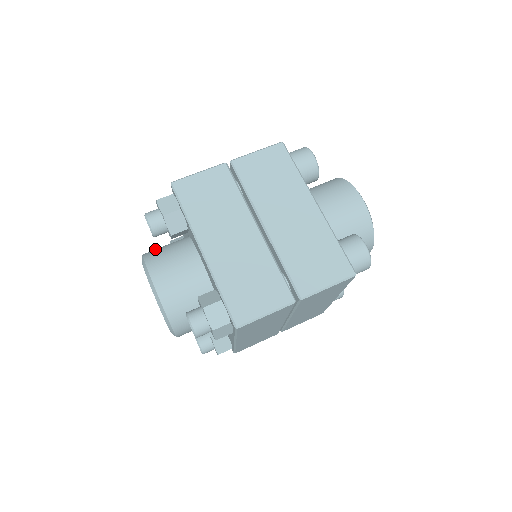
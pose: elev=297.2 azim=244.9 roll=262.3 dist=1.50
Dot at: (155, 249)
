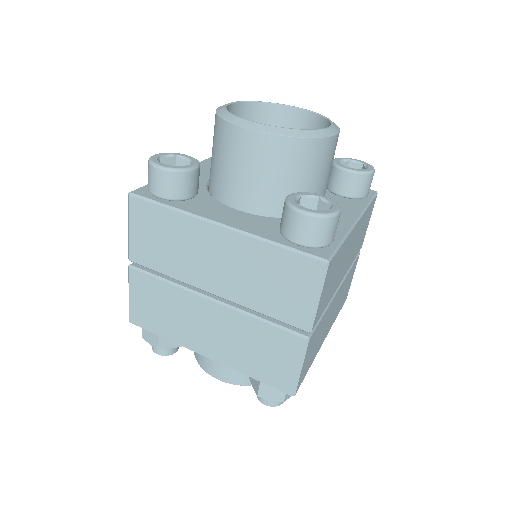
Dot at: (241, 375)
